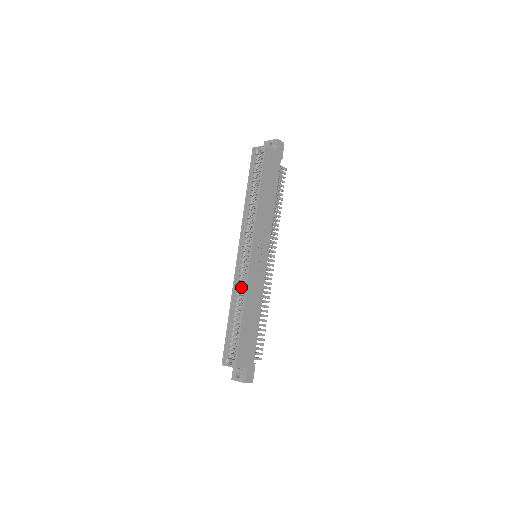
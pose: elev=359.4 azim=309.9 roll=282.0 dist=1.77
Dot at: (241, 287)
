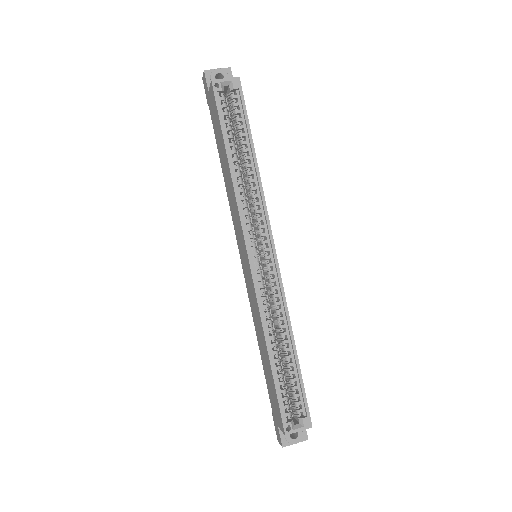
Dot at: (269, 309)
